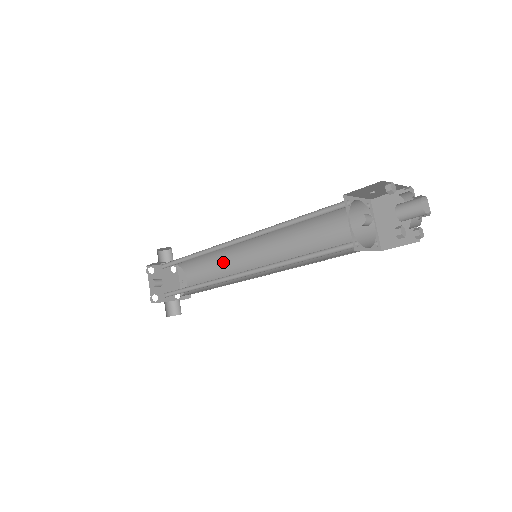
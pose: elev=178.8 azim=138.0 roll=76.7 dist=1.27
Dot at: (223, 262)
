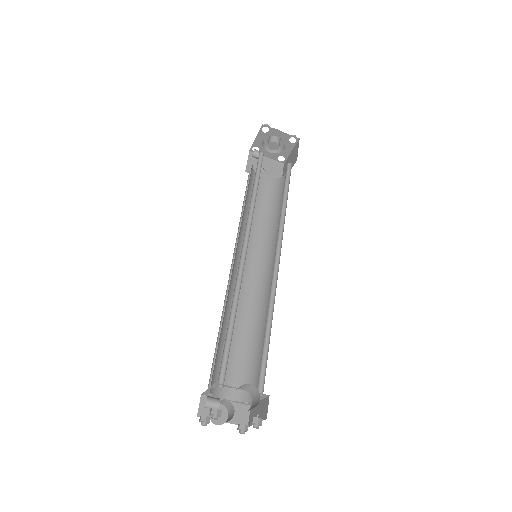
Dot at: (263, 326)
